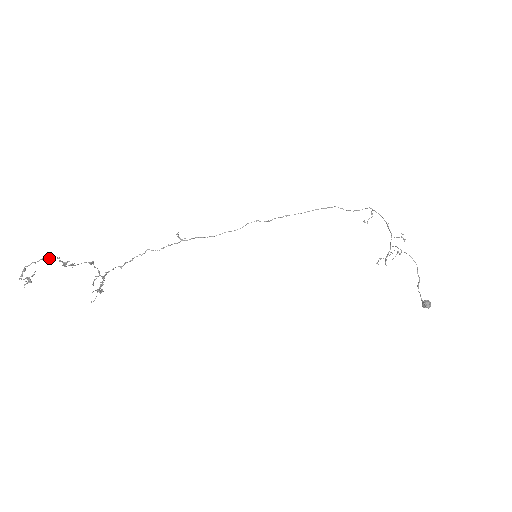
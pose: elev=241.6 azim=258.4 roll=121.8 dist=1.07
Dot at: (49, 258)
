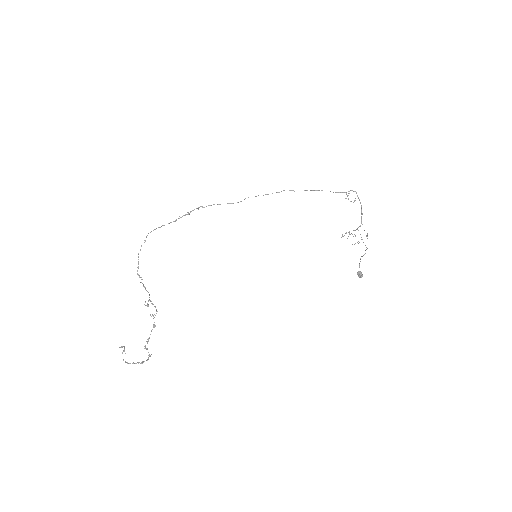
Dot at: occluded
